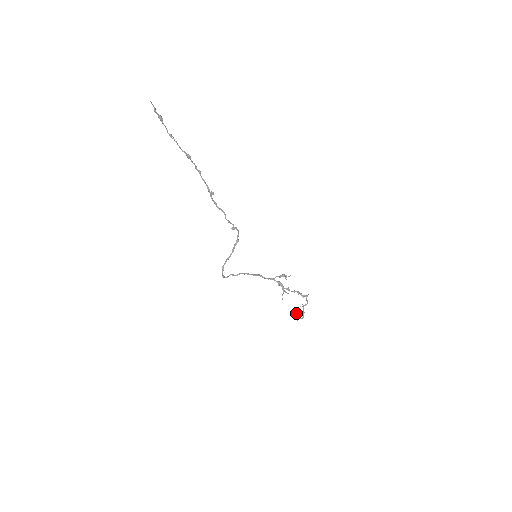
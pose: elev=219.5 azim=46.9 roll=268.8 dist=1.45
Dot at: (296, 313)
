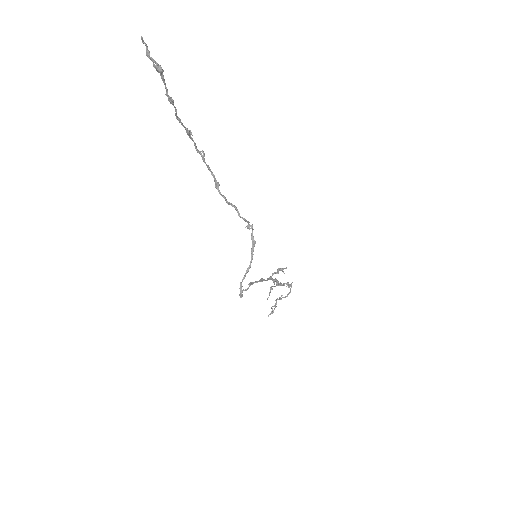
Dot at: (272, 309)
